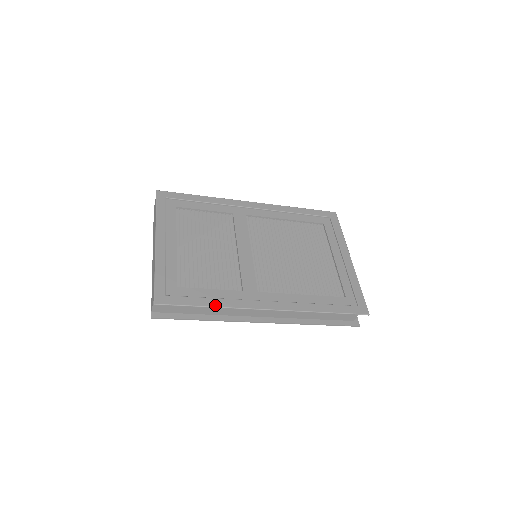
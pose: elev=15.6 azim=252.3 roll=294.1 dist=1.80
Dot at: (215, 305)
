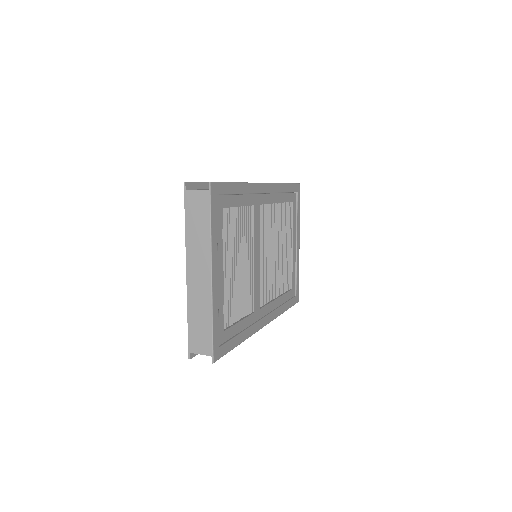
Dot at: (243, 340)
